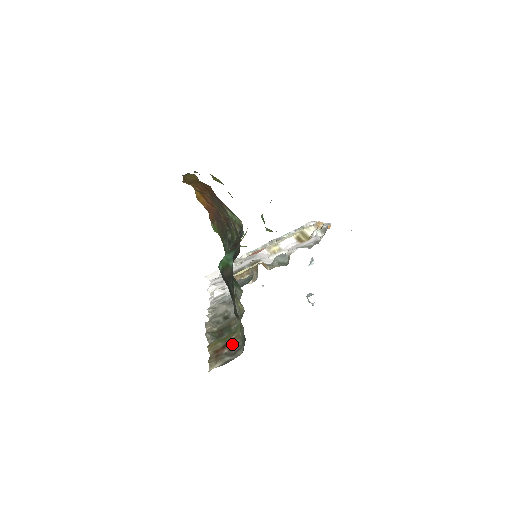
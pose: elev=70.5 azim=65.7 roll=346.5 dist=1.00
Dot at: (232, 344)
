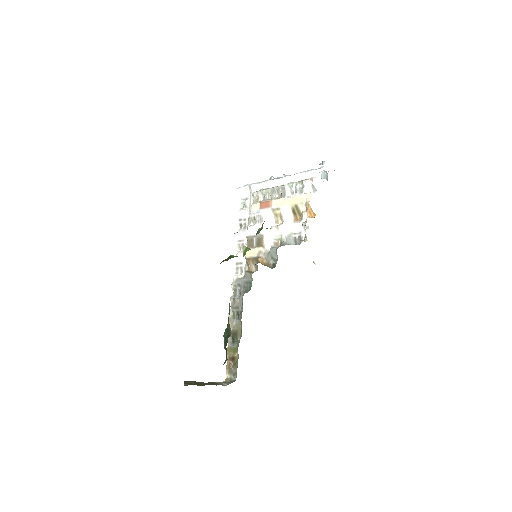
Dot at: (235, 362)
